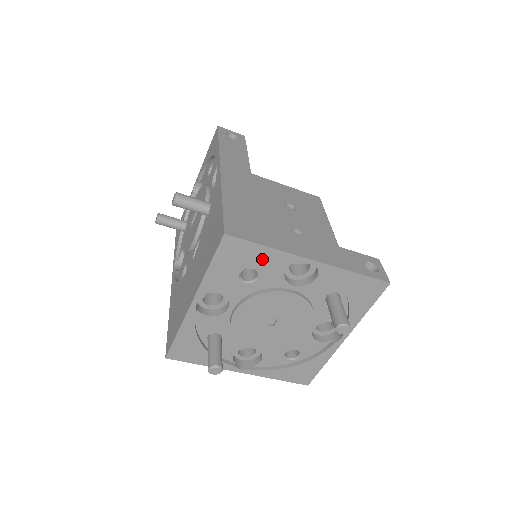
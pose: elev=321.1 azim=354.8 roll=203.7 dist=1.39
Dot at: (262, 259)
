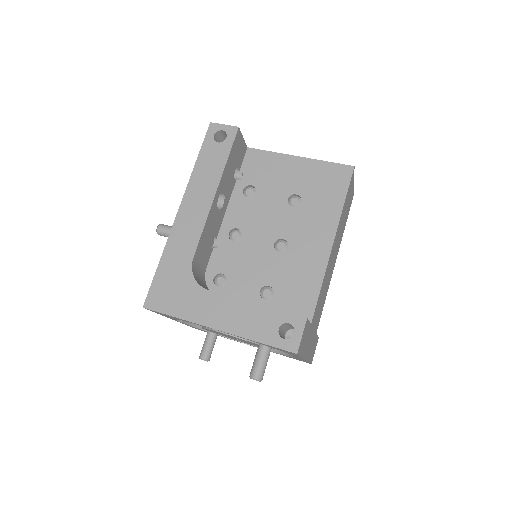
Dot at: occluded
